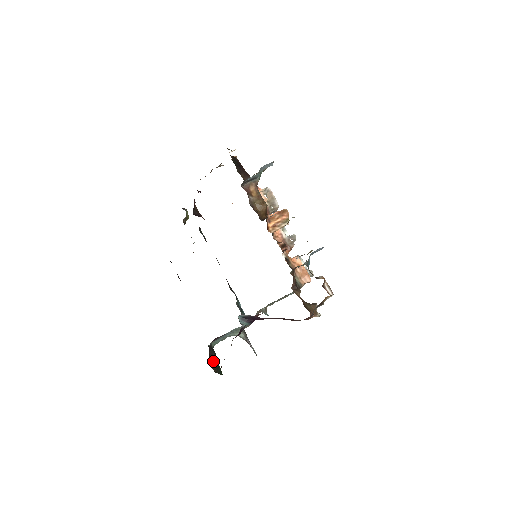
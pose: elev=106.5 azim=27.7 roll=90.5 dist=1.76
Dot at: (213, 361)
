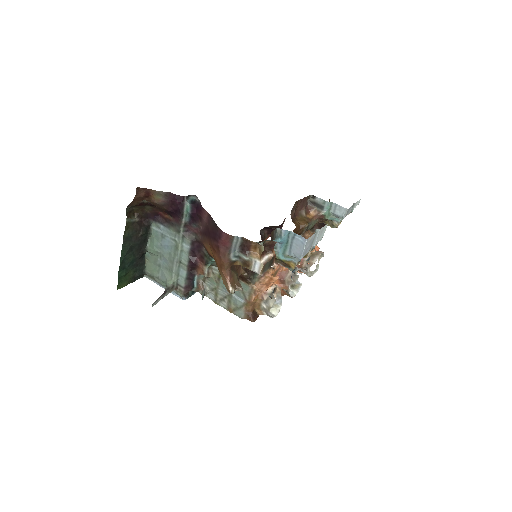
Dot at: (136, 223)
